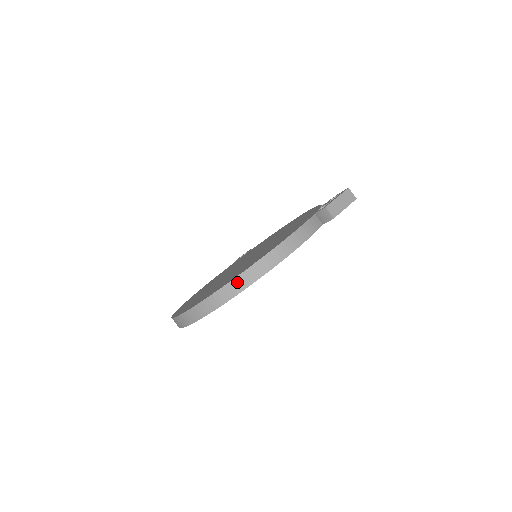
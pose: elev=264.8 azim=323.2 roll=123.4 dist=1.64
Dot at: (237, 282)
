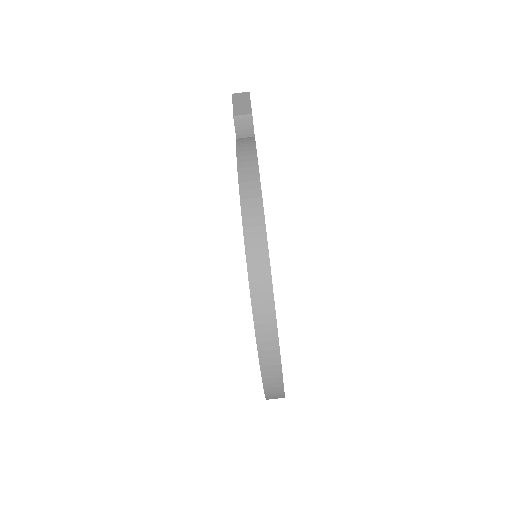
Dot at: (252, 248)
